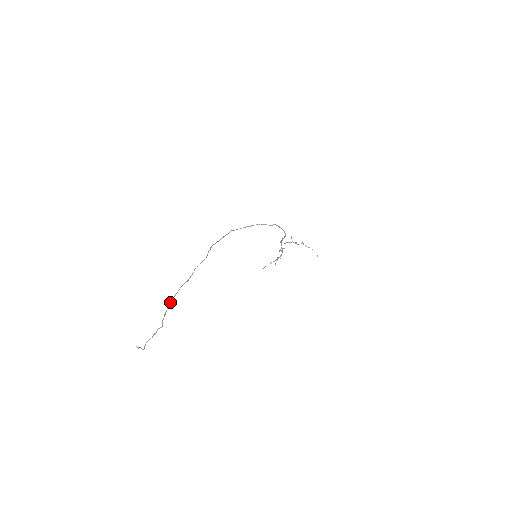
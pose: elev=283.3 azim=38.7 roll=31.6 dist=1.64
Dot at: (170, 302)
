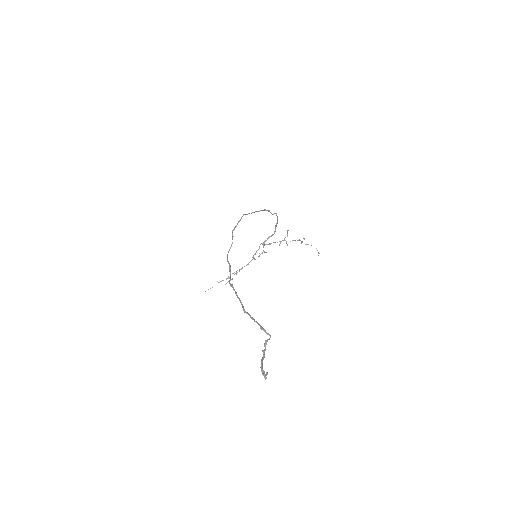
Dot at: (241, 304)
